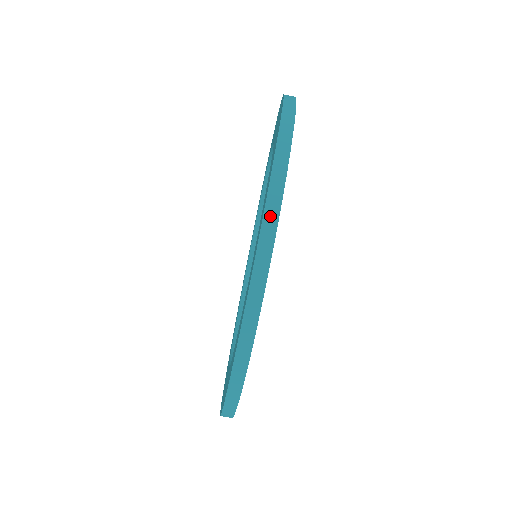
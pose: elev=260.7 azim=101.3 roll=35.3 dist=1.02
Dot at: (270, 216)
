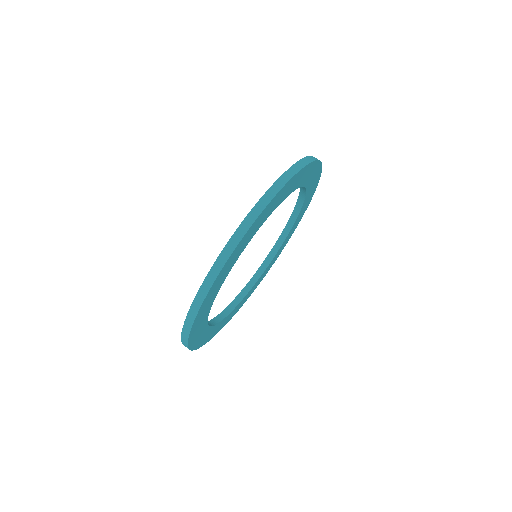
Dot at: (216, 268)
